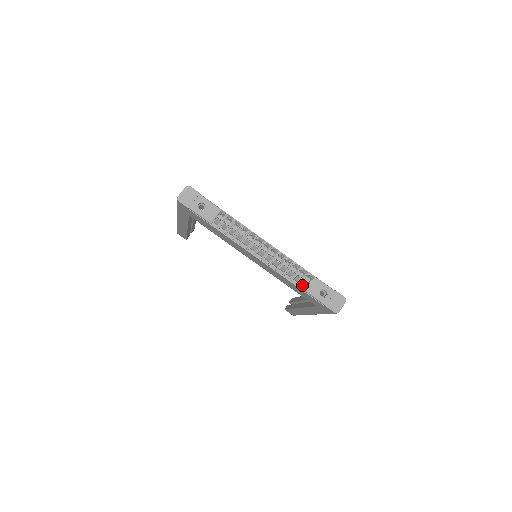
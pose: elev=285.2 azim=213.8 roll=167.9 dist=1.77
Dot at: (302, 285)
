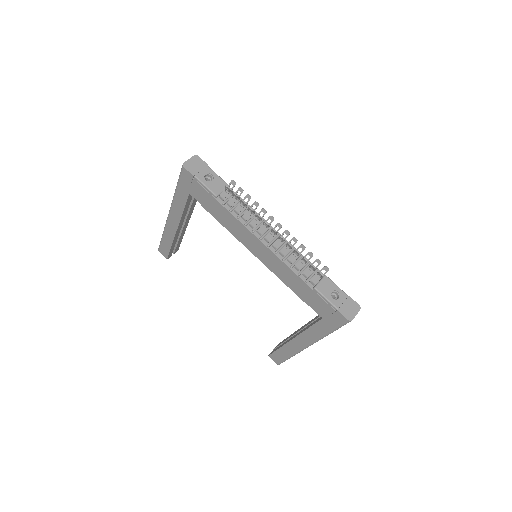
Dot at: (312, 282)
